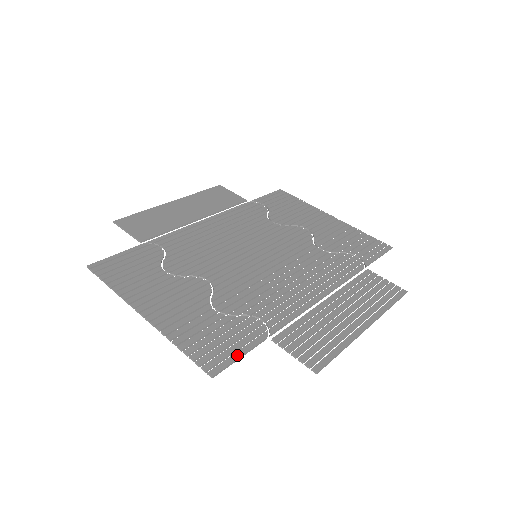
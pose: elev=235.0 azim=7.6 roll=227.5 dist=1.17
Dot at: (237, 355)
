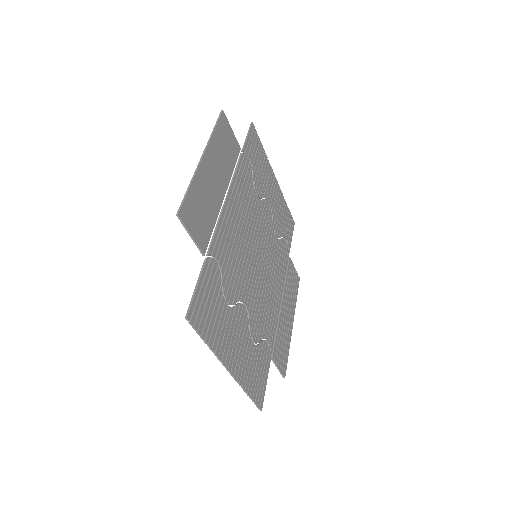
Dot at: (266, 384)
